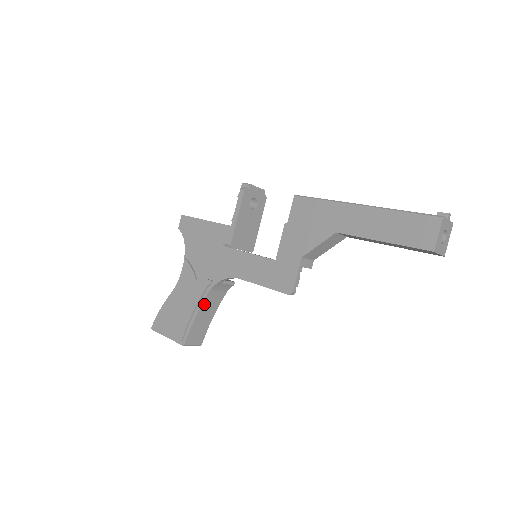
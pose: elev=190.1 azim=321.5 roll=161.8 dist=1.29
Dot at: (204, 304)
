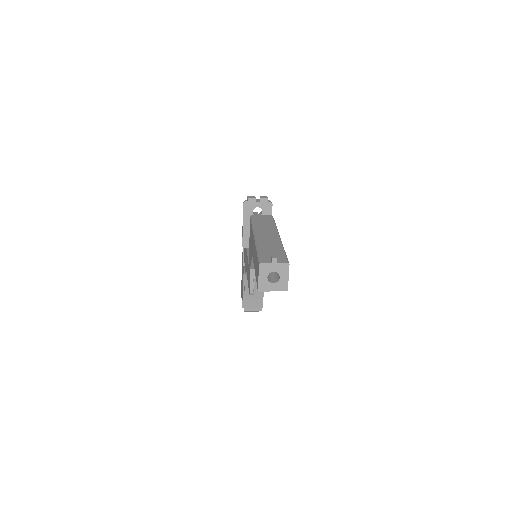
Dot at: (247, 285)
